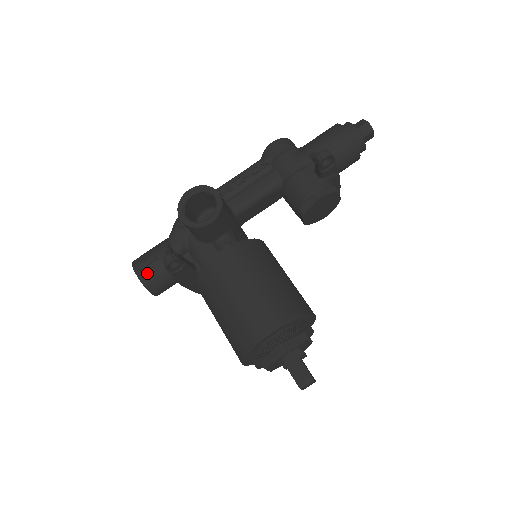
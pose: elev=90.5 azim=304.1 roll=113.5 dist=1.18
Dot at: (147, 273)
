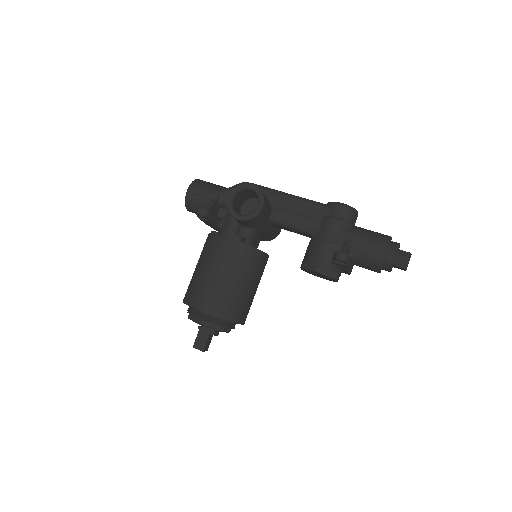
Dot at: (192, 198)
